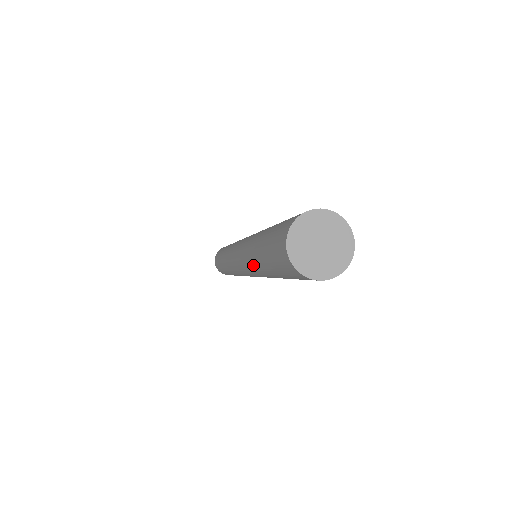
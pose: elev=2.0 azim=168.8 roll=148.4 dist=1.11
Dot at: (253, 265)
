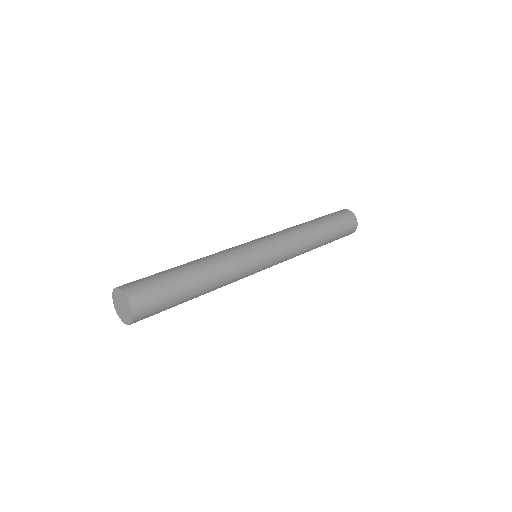
Dot at: occluded
